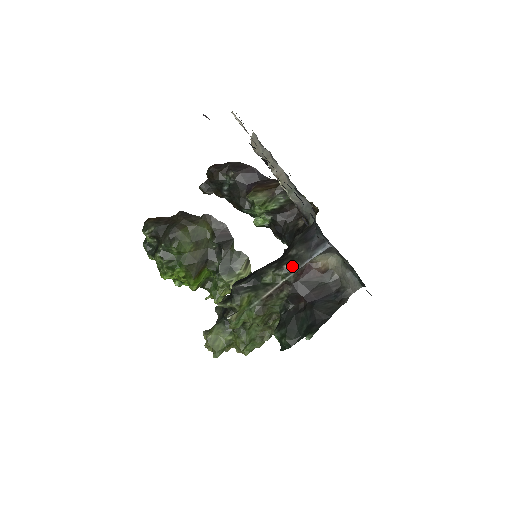
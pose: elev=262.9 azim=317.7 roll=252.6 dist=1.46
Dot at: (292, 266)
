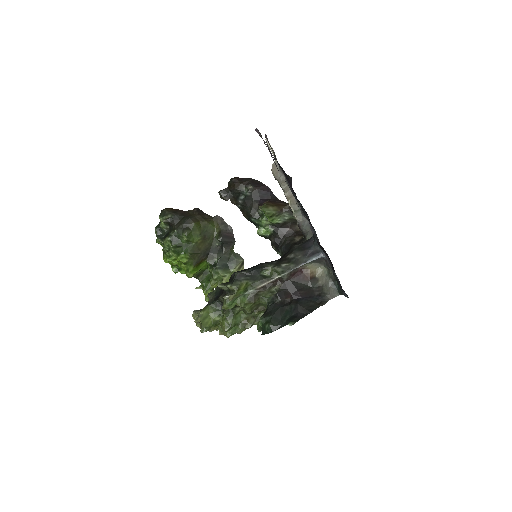
Dot at: (288, 266)
